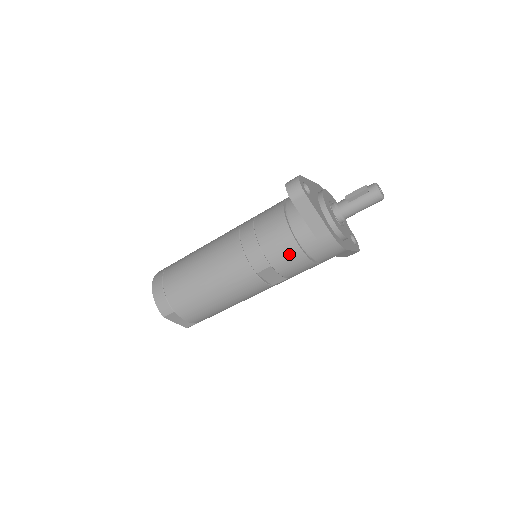
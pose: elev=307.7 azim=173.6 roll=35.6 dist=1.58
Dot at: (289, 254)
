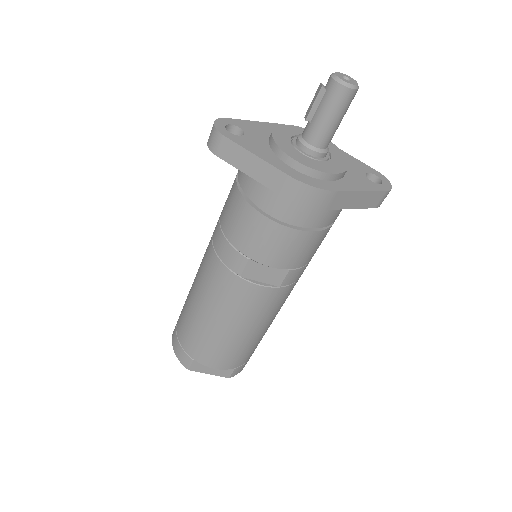
Dot at: (258, 232)
